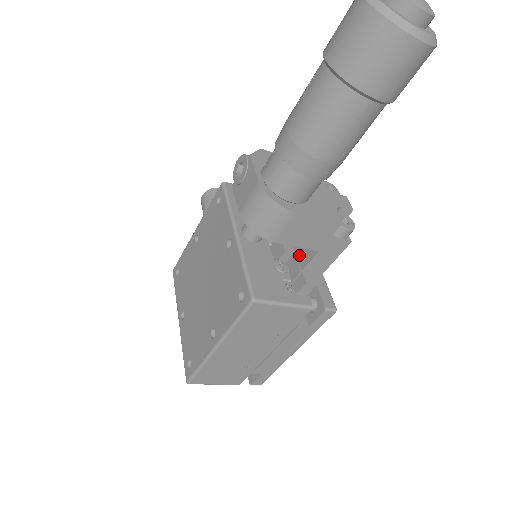
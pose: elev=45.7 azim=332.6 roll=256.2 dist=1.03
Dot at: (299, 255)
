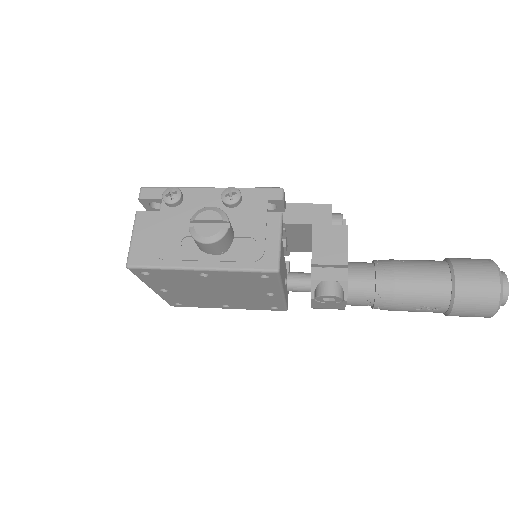
Dot at: (291, 247)
